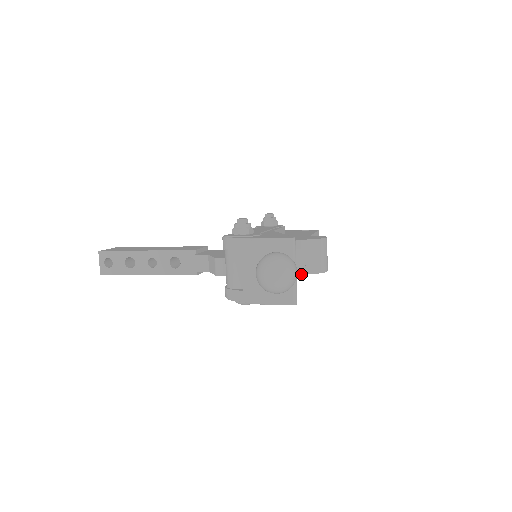
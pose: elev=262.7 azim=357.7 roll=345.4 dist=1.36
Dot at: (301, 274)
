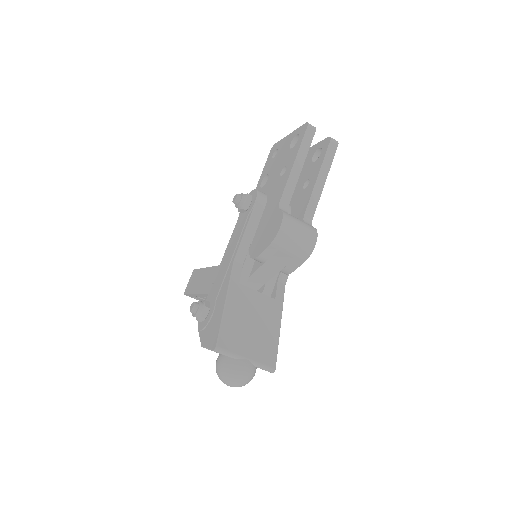
Dot at: (291, 272)
